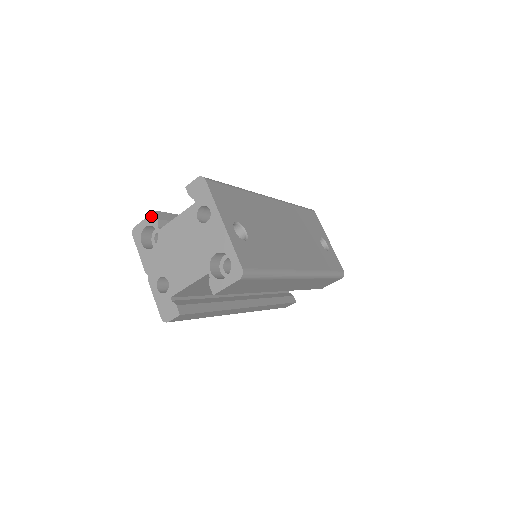
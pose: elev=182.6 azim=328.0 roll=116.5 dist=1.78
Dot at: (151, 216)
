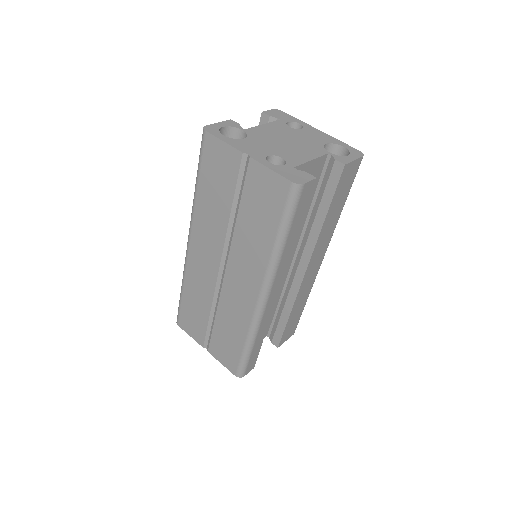
Dot at: (228, 121)
